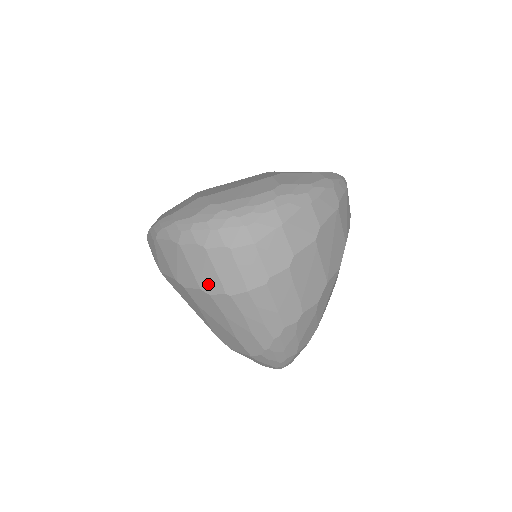
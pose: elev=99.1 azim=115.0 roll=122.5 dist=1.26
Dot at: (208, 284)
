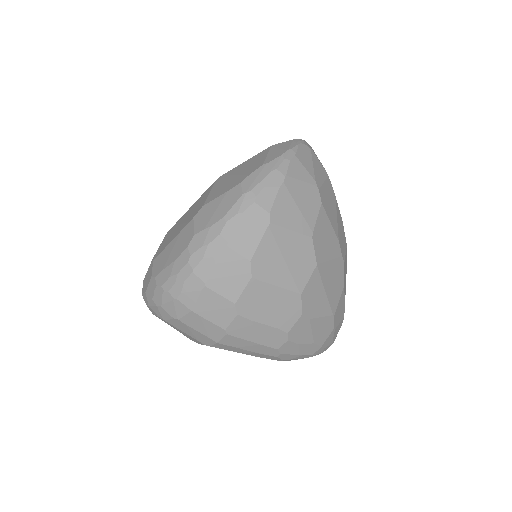
Dot at: (191, 338)
